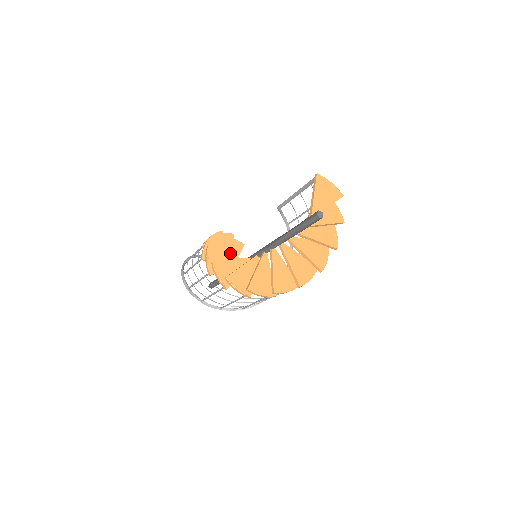
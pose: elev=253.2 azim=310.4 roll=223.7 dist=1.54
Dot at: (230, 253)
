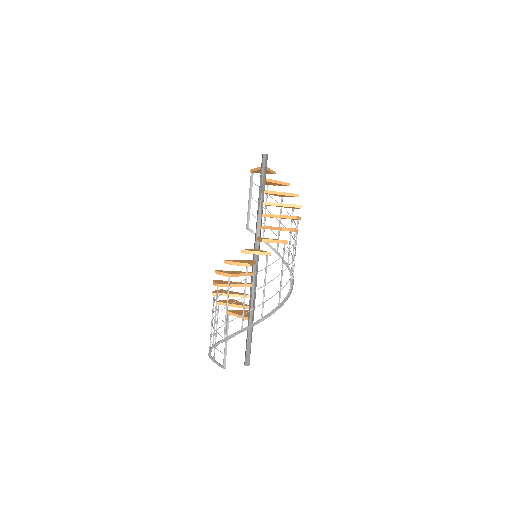
Dot at: (238, 282)
